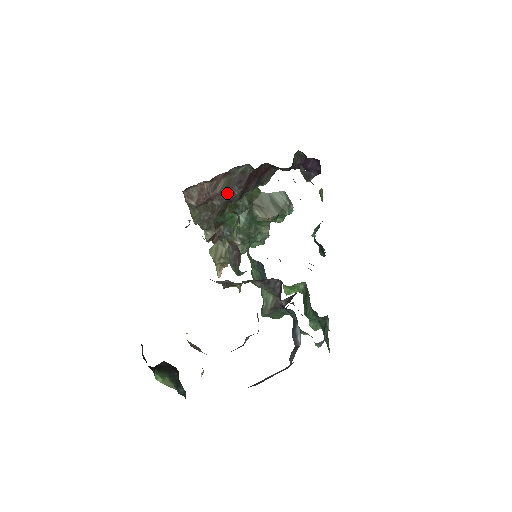
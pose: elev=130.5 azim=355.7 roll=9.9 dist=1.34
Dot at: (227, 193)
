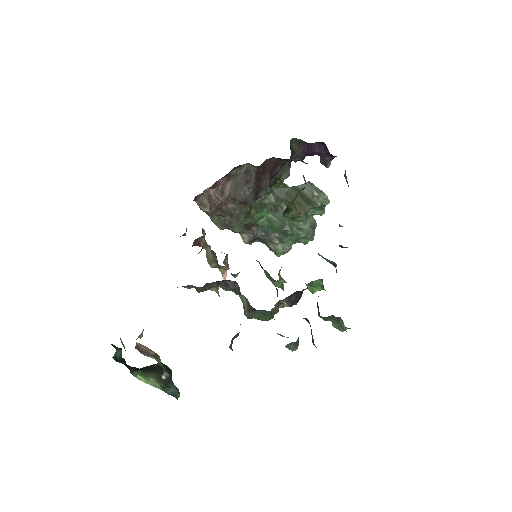
Dot at: (237, 195)
